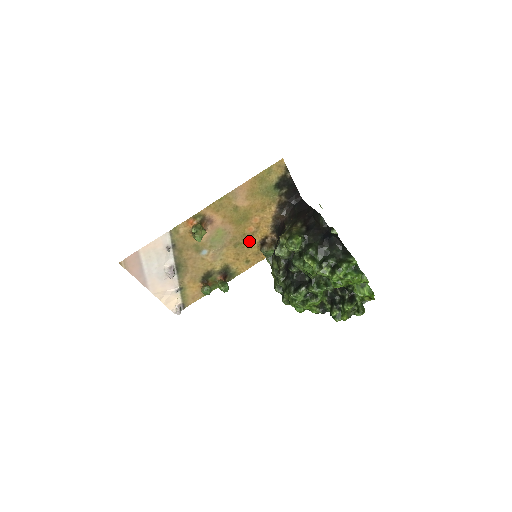
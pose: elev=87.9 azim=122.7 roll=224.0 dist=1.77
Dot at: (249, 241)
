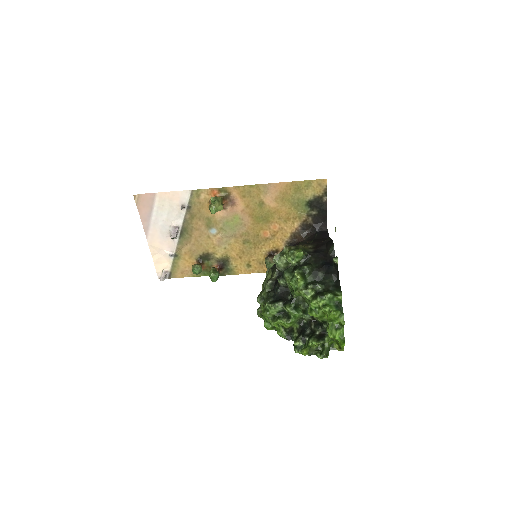
Dot at: (259, 245)
